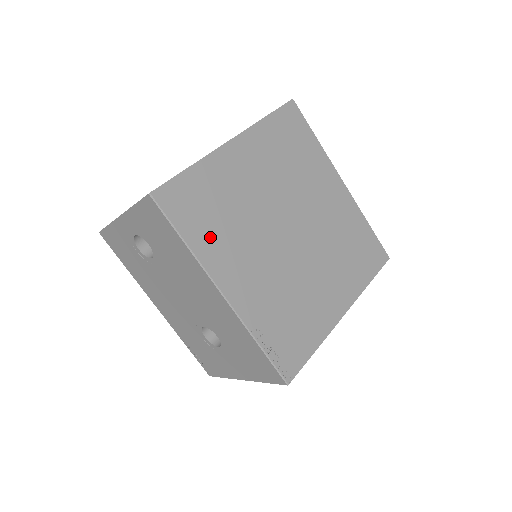
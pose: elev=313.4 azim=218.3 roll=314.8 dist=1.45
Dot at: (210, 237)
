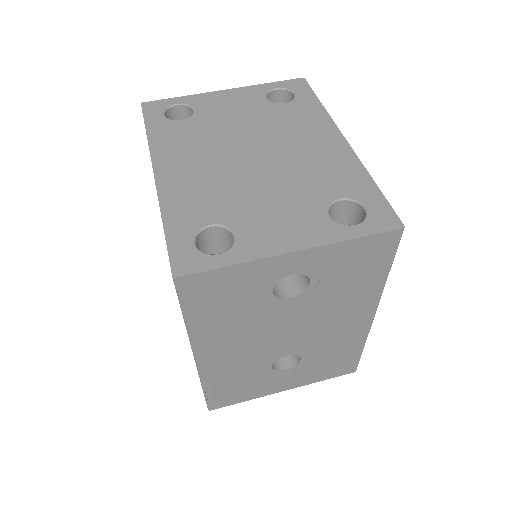
Dot at: occluded
